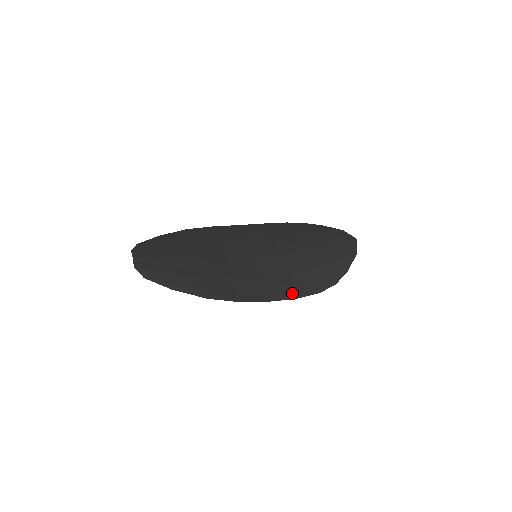
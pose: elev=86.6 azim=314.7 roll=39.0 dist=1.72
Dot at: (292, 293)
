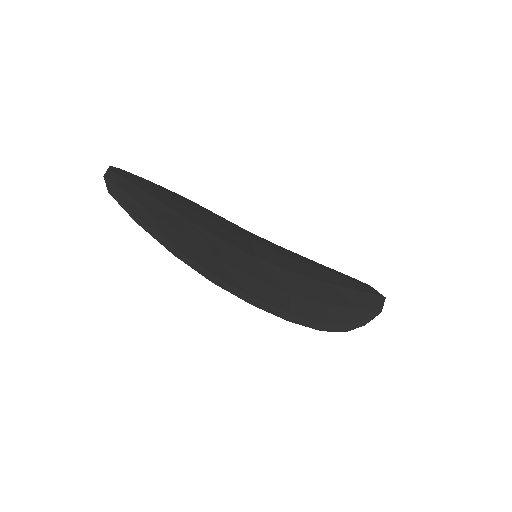
Dot at: (286, 312)
